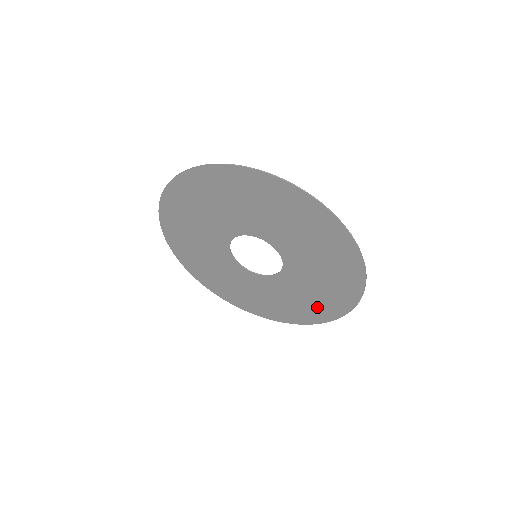
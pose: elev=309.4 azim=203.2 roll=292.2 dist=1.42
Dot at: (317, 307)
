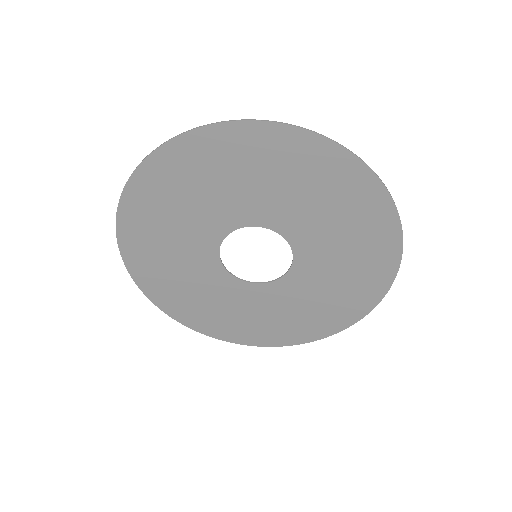
Dot at: (267, 330)
